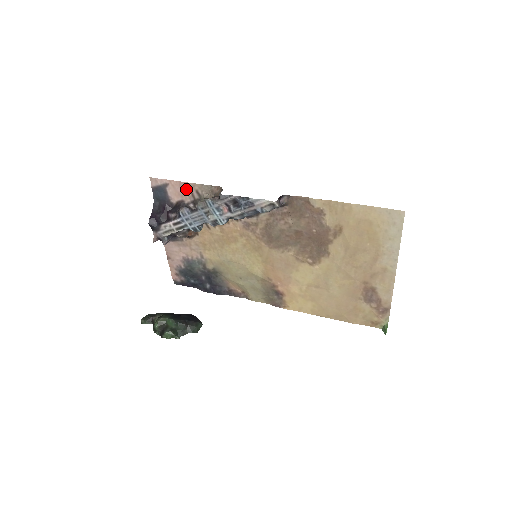
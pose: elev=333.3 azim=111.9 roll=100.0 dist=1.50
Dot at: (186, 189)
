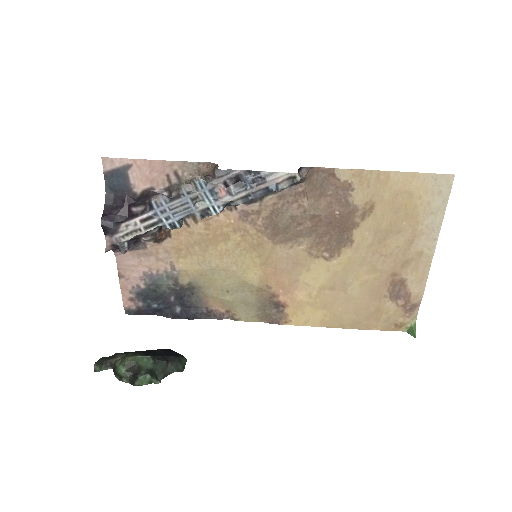
Dot at: (159, 170)
